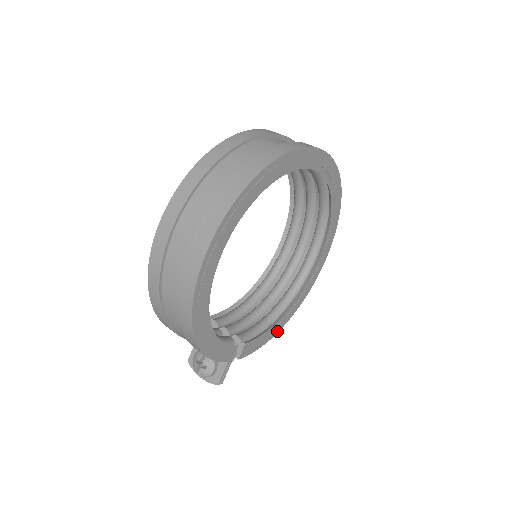
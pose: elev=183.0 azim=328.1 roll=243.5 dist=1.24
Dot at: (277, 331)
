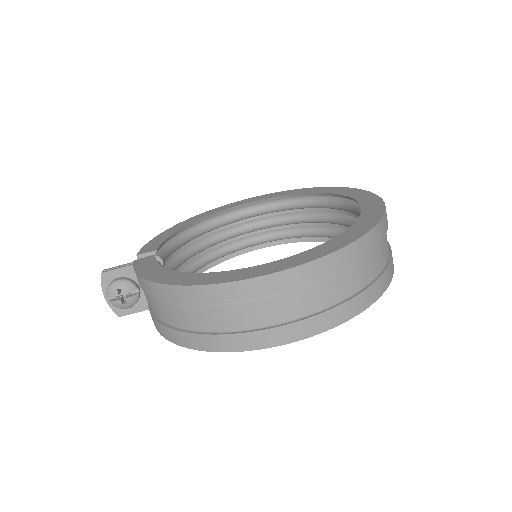
Dot at: occluded
